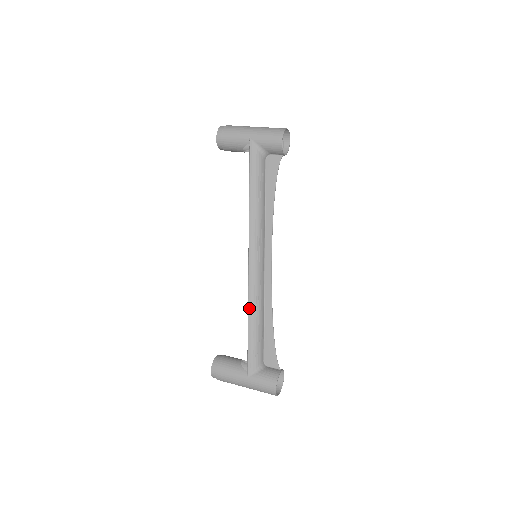
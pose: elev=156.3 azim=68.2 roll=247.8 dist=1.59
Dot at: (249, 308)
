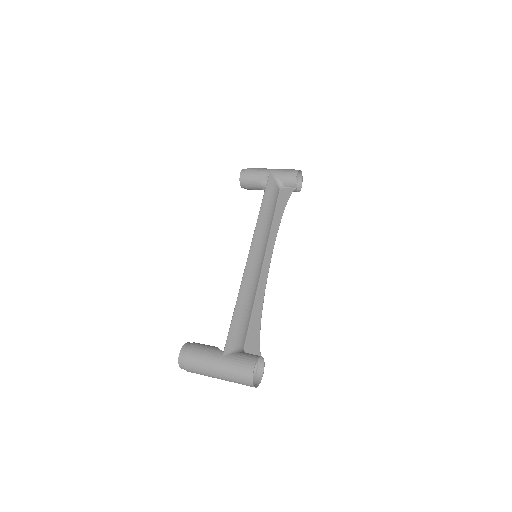
Dot at: (241, 289)
